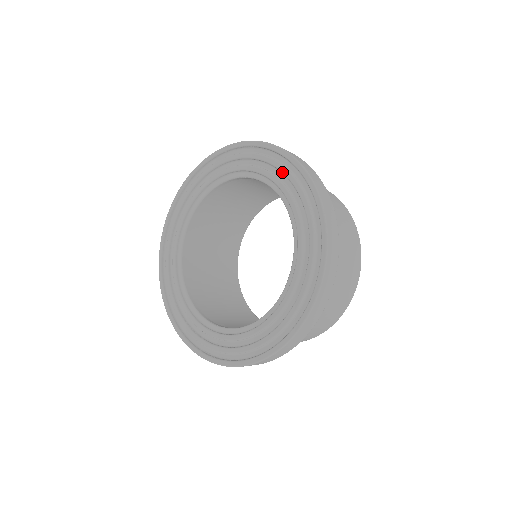
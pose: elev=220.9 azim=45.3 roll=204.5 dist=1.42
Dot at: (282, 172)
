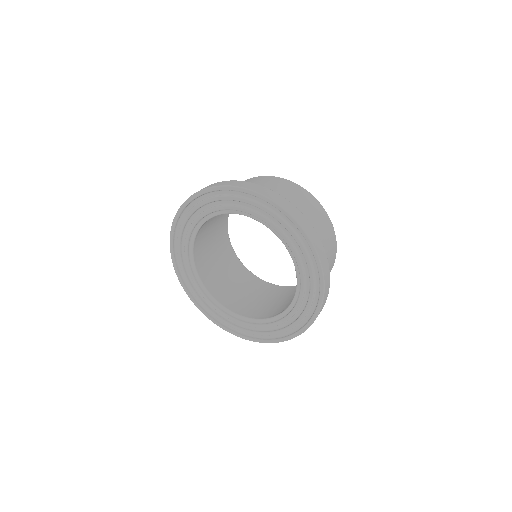
Dot at: (276, 220)
